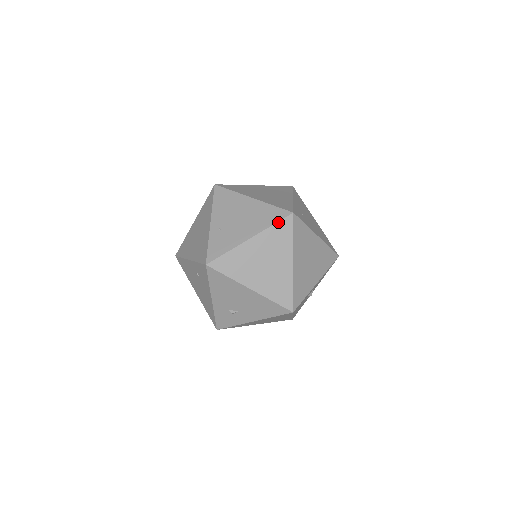
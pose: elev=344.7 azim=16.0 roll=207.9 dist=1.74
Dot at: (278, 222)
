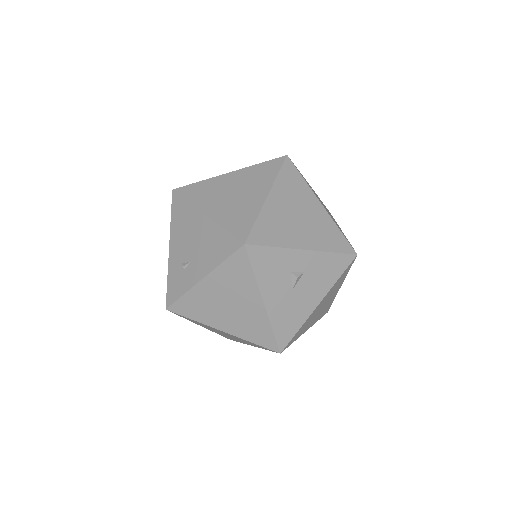
Dot at: (266, 161)
